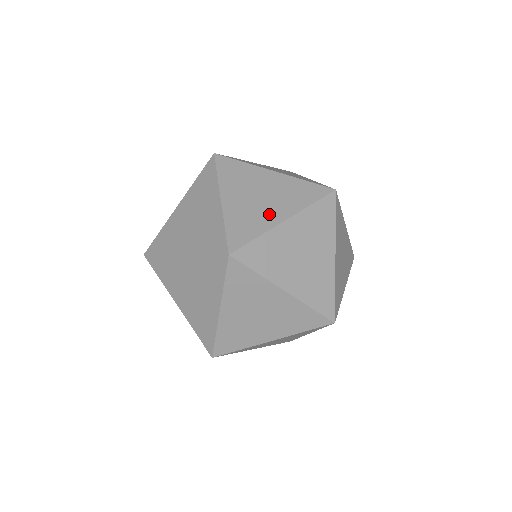
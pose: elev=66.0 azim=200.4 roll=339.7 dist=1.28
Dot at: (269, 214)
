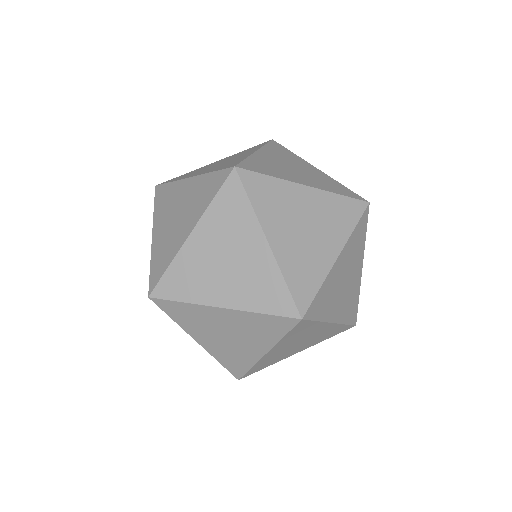
Dot at: (214, 288)
